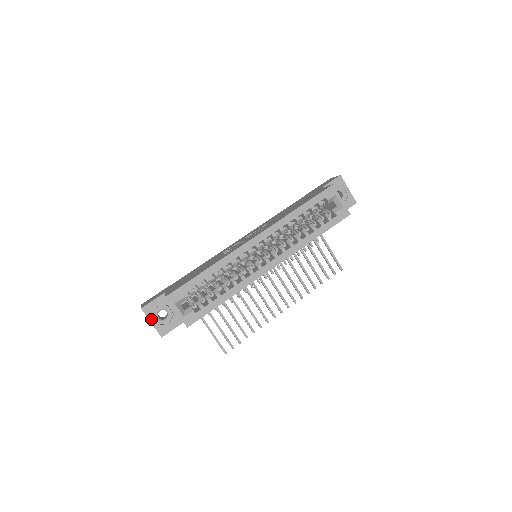
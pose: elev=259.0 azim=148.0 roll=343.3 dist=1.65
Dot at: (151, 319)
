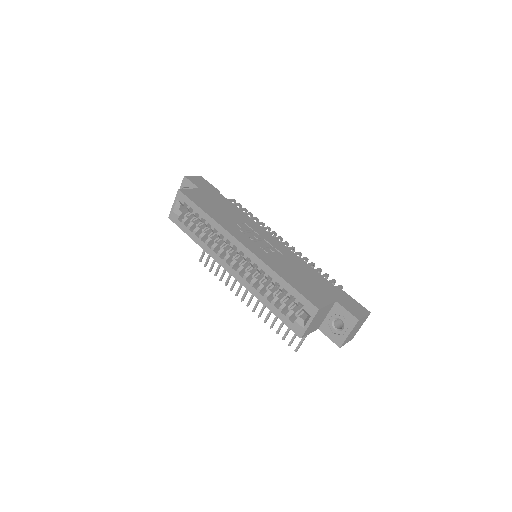
Dot at: (181, 188)
